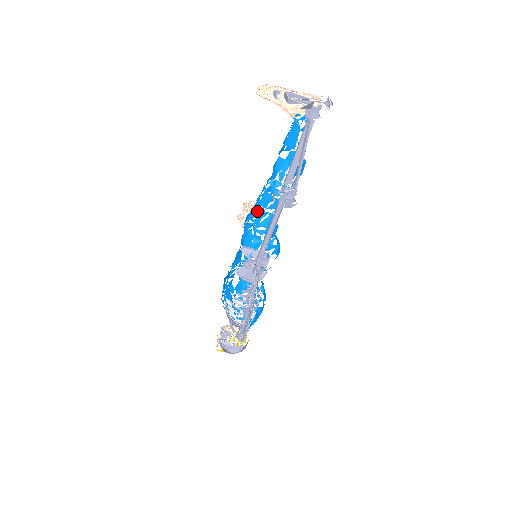
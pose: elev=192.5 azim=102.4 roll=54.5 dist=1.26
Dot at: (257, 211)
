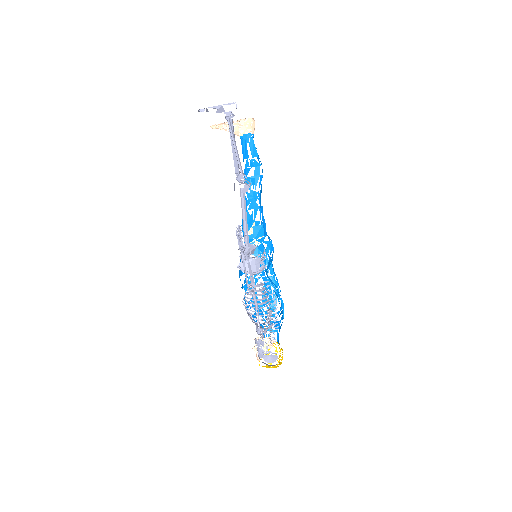
Dot at: occluded
